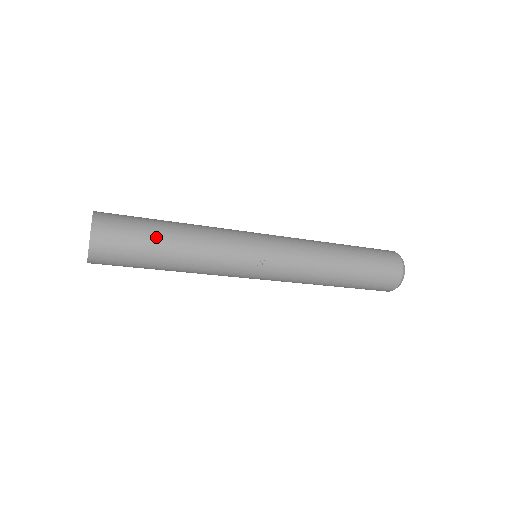
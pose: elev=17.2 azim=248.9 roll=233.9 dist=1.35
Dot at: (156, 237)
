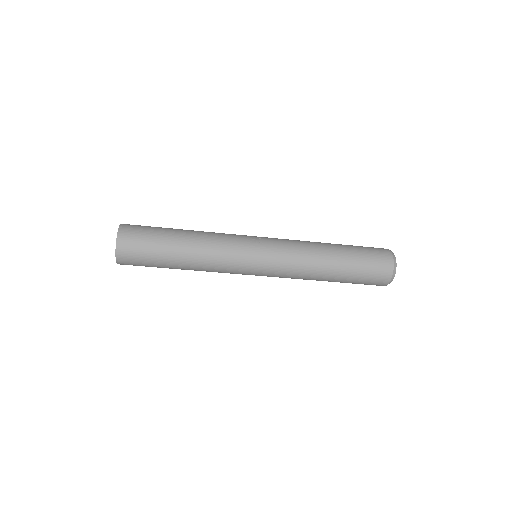
Dot at: (169, 228)
